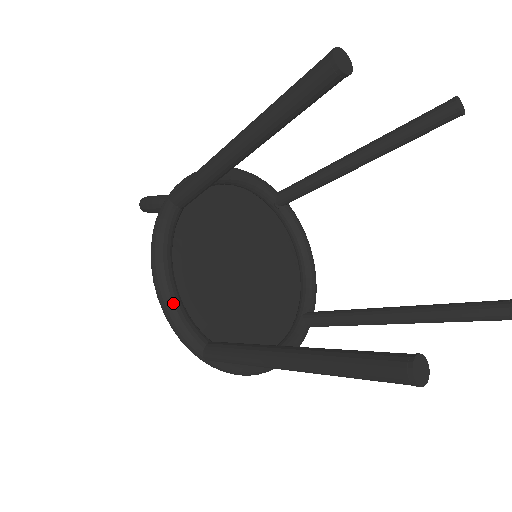
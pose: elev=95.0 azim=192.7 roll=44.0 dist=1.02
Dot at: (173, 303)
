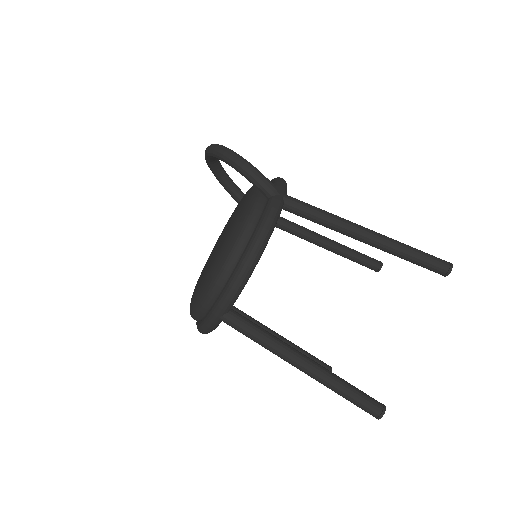
Dot at: occluded
